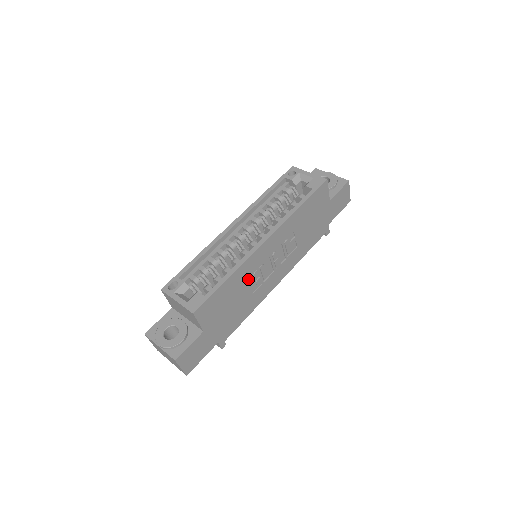
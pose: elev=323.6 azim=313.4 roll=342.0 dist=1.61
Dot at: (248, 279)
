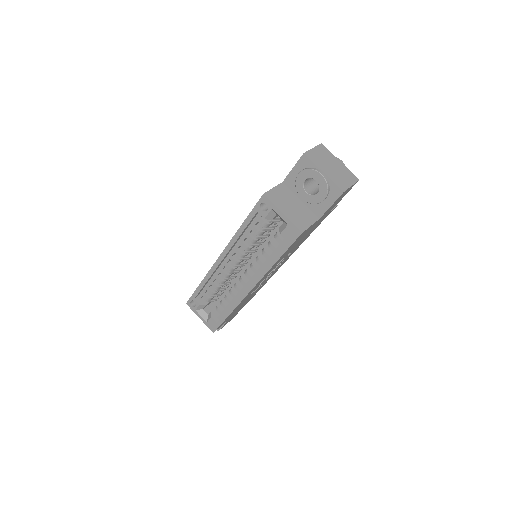
Dot at: occluded
